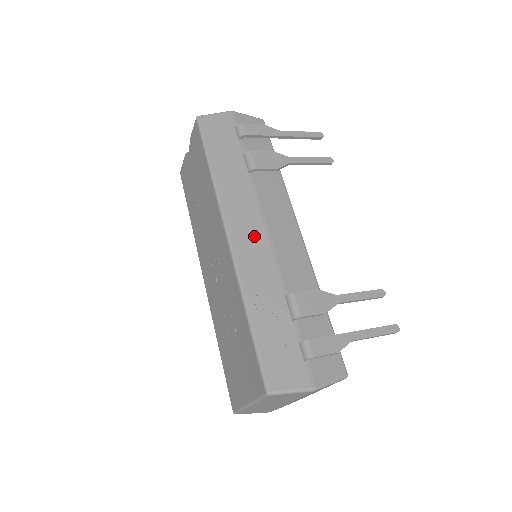
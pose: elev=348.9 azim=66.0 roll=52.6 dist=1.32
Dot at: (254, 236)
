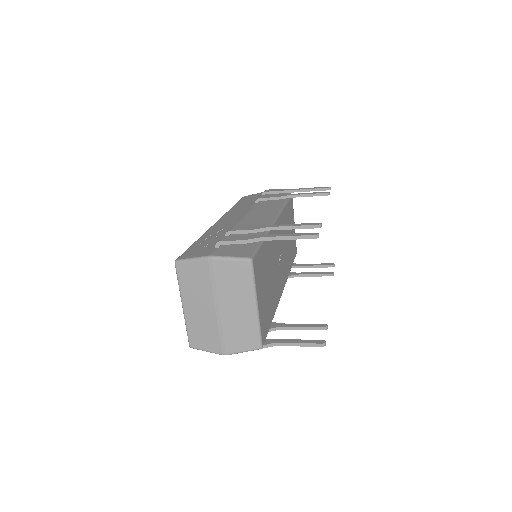
Dot at: (234, 218)
